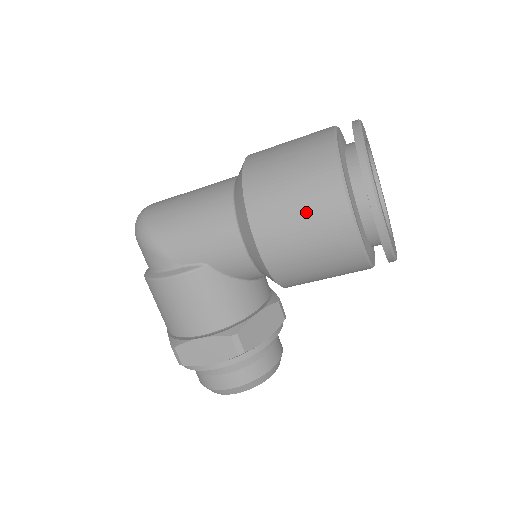
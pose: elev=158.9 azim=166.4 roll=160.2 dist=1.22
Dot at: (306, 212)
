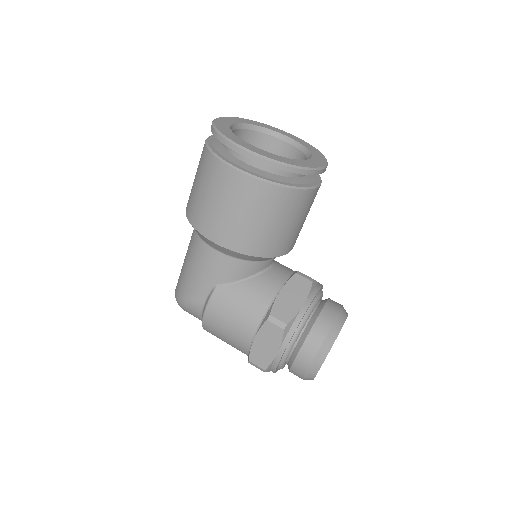
Dot at: (217, 196)
